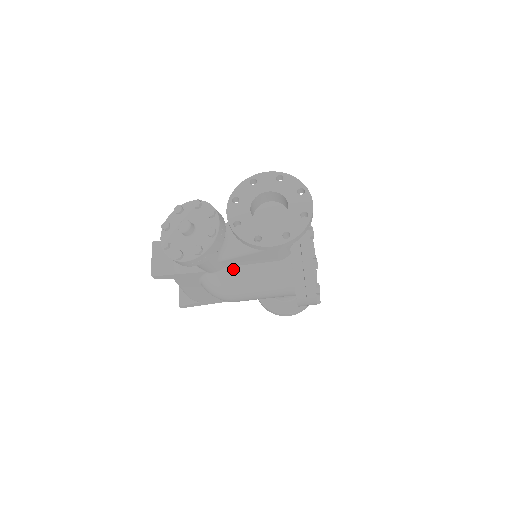
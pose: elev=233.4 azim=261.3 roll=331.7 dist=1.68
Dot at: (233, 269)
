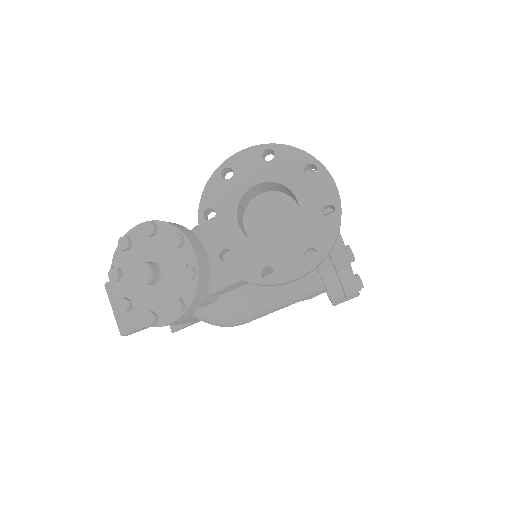
Dot at: (233, 294)
